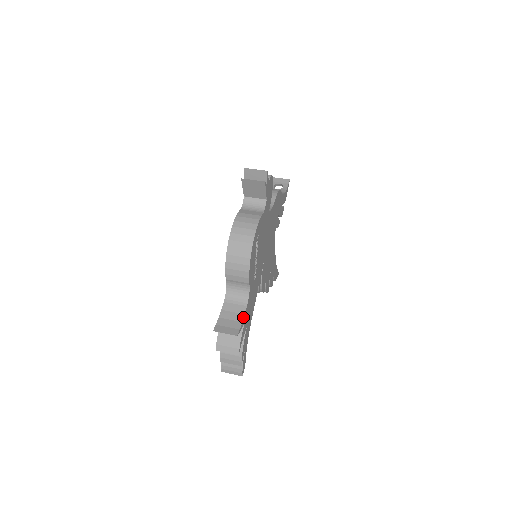
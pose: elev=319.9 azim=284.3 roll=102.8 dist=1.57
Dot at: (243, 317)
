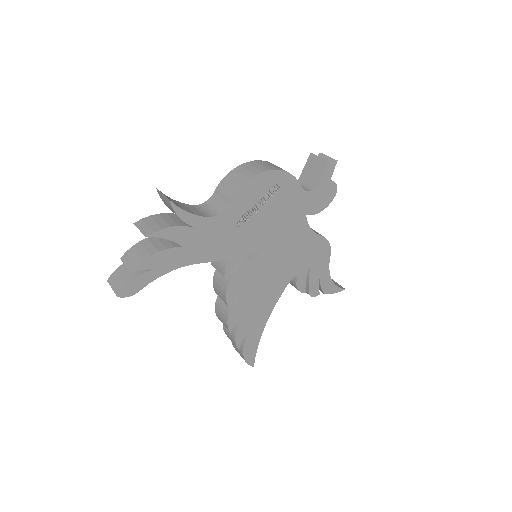
Dot at: (192, 213)
